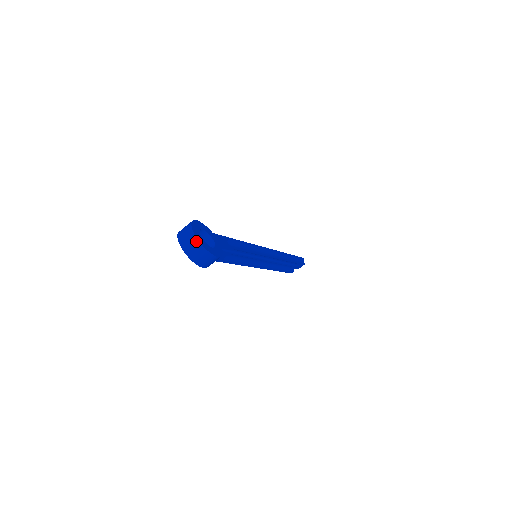
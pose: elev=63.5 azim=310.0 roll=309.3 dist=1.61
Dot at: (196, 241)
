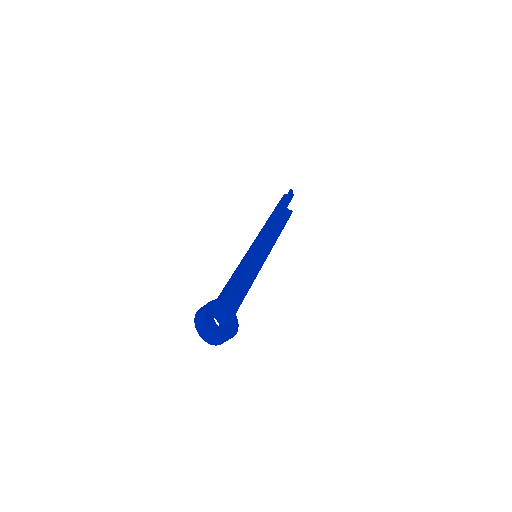
Dot at: (216, 337)
